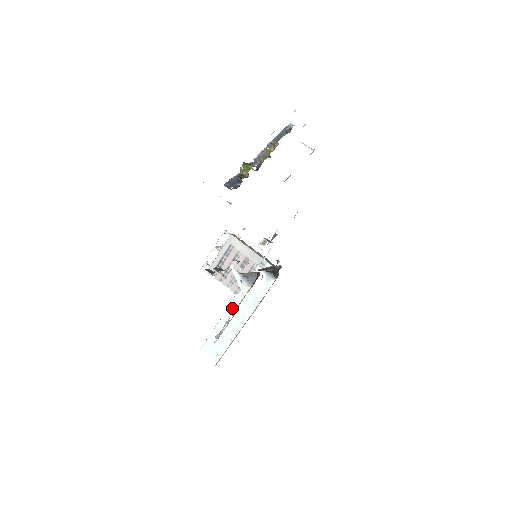
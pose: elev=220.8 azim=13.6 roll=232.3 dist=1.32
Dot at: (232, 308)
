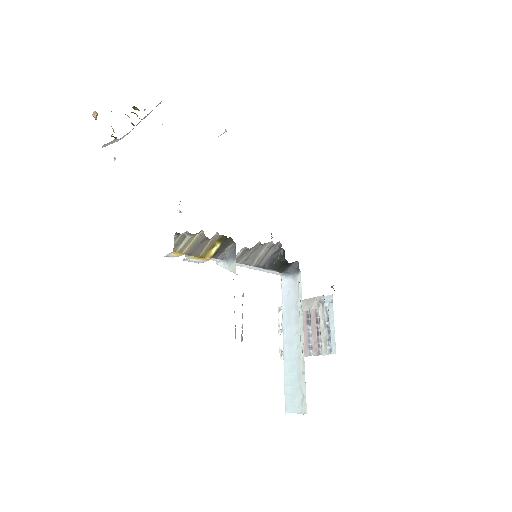
Dot at: (286, 339)
